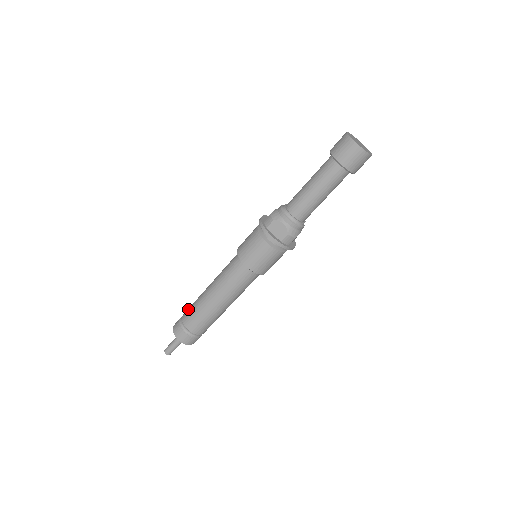
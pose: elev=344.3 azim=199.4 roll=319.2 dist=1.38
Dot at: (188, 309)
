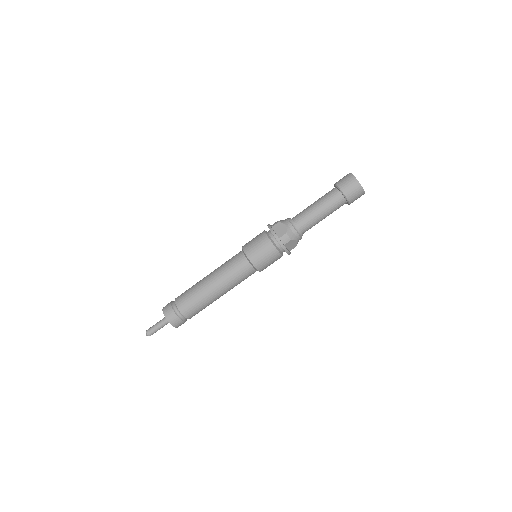
Dot at: (186, 303)
